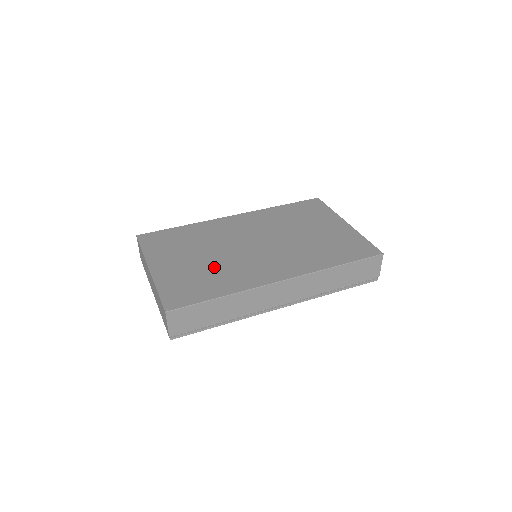
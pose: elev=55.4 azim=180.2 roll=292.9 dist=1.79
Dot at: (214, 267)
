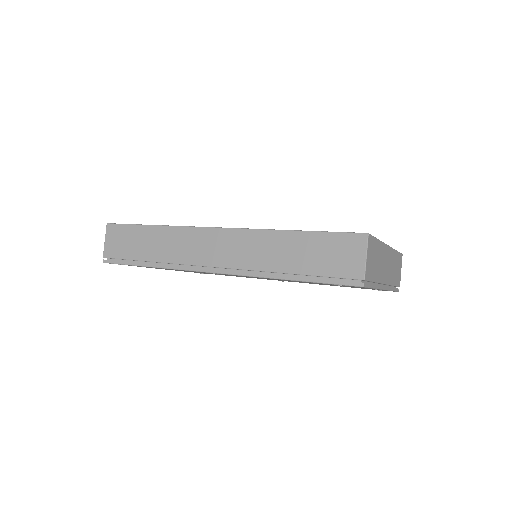
Dot at: occluded
